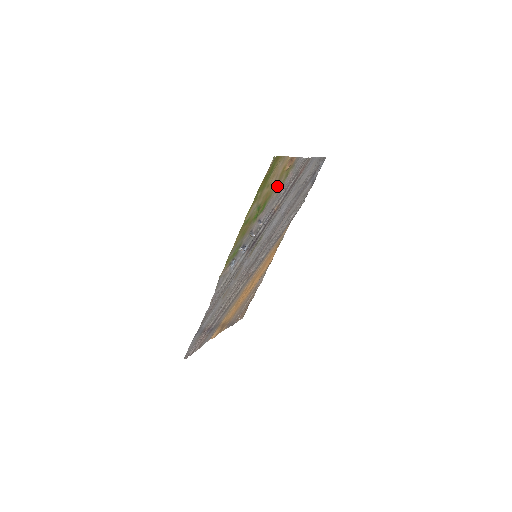
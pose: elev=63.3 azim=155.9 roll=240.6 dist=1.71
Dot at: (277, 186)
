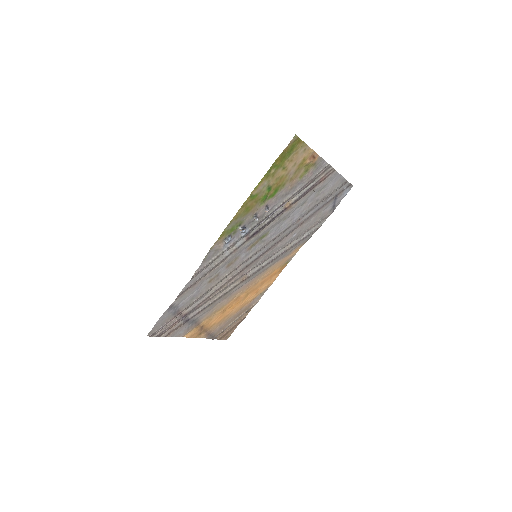
Dot at: (294, 178)
